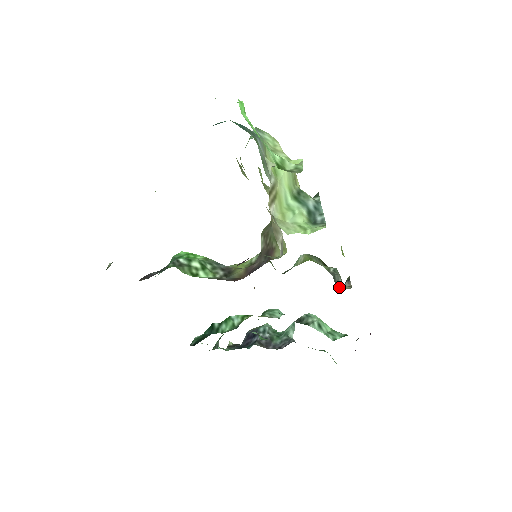
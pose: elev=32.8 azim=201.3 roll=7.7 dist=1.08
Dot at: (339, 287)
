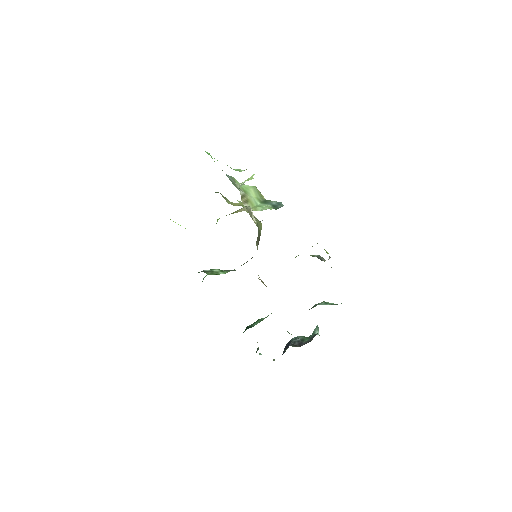
Dot at: occluded
